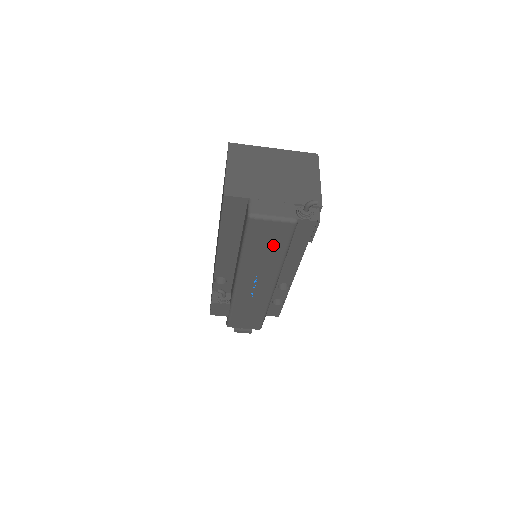
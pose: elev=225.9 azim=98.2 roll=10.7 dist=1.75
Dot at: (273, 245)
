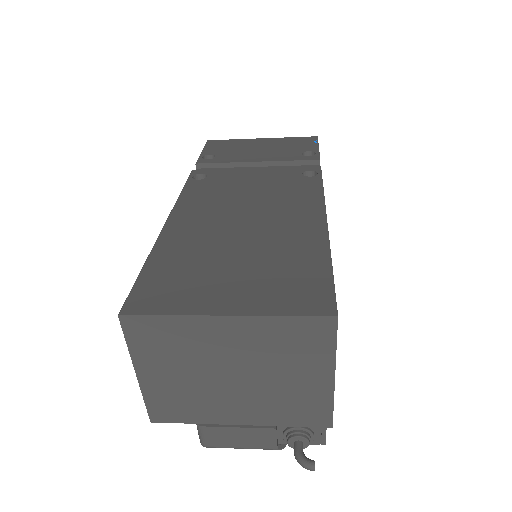
Dot at: occluded
